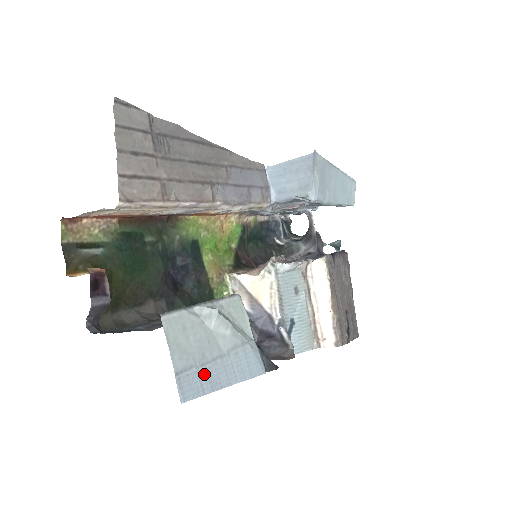
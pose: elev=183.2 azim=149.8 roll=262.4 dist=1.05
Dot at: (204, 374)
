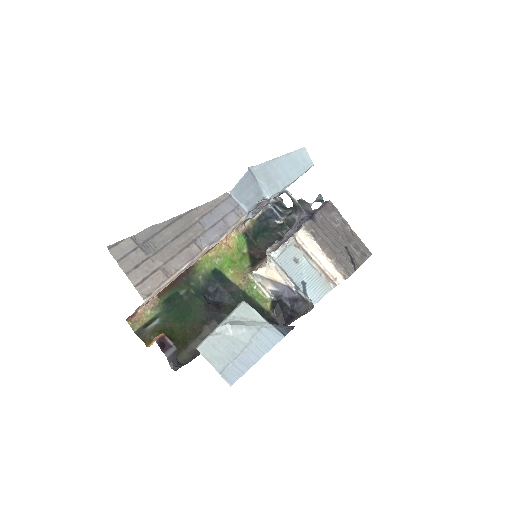
Dot at: (239, 363)
